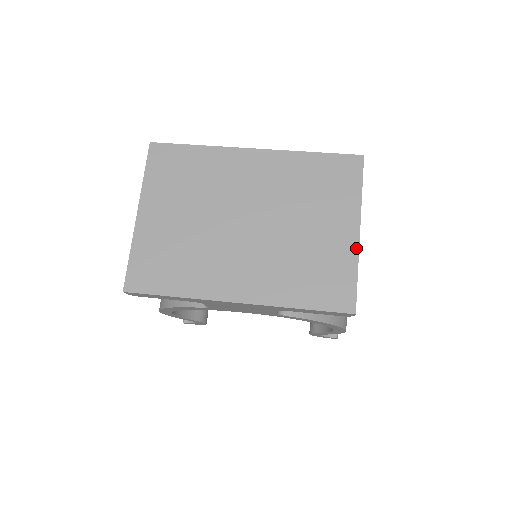
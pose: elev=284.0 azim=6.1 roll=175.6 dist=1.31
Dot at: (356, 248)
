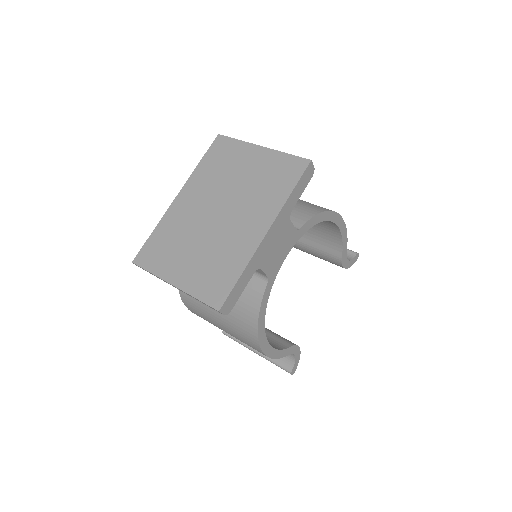
Dot at: (271, 151)
